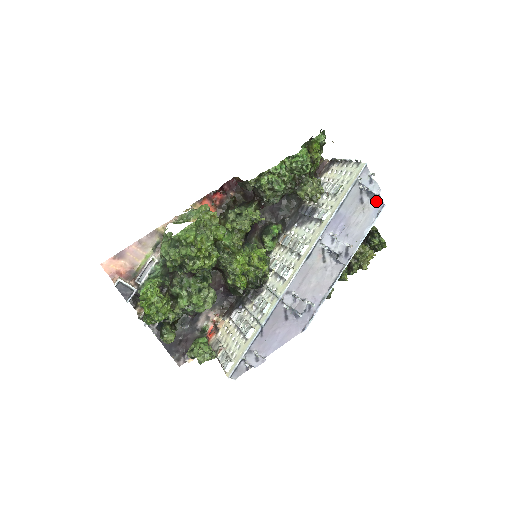
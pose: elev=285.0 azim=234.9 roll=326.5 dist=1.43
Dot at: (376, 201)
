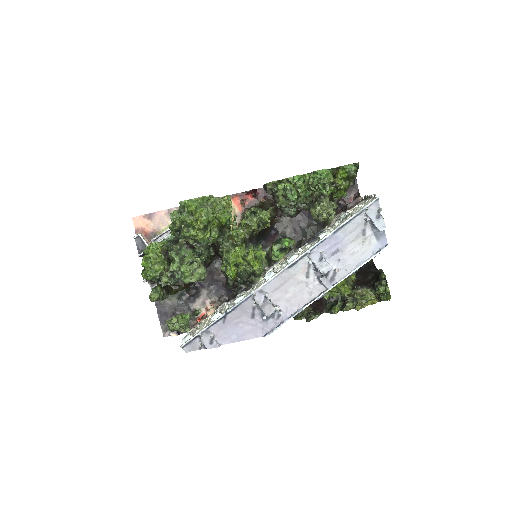
Dot at: (380, 238)
